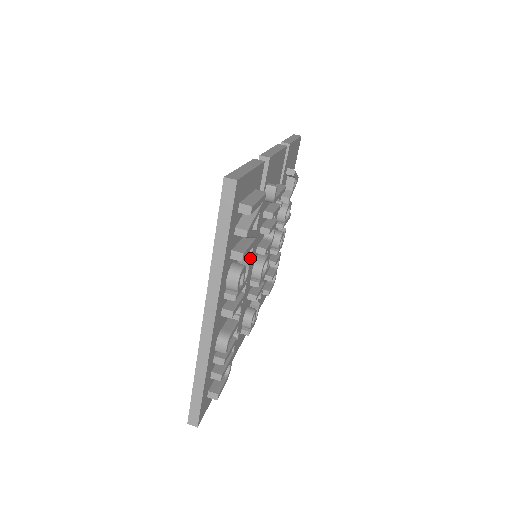
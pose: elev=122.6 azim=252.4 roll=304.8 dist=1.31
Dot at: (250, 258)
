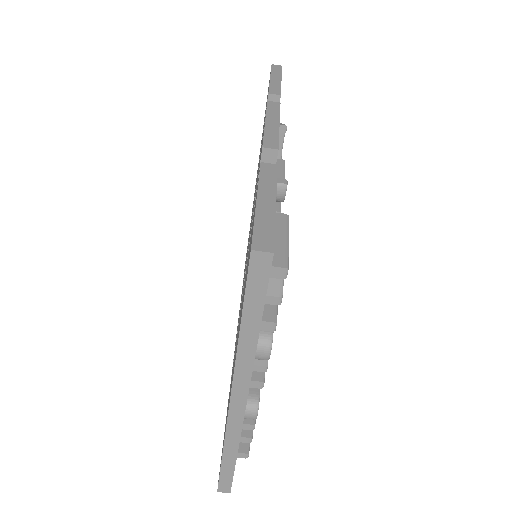
Dot at: occluded
